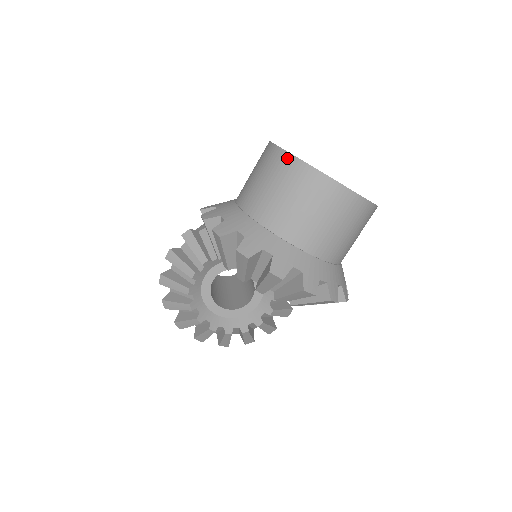
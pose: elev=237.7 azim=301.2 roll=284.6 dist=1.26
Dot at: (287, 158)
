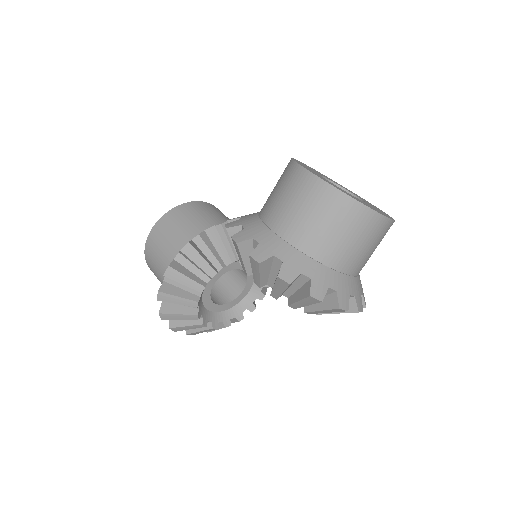
Dot at: (342, 198)
